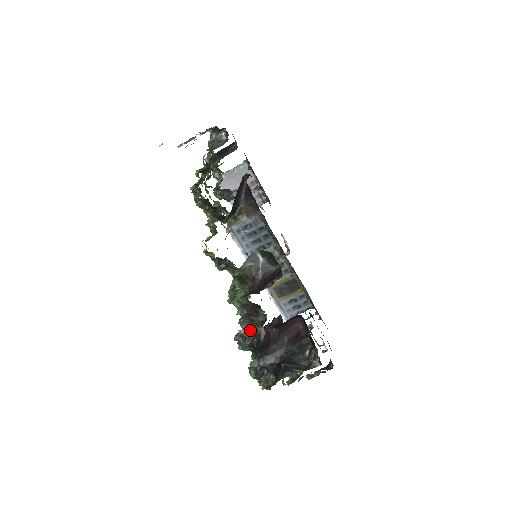
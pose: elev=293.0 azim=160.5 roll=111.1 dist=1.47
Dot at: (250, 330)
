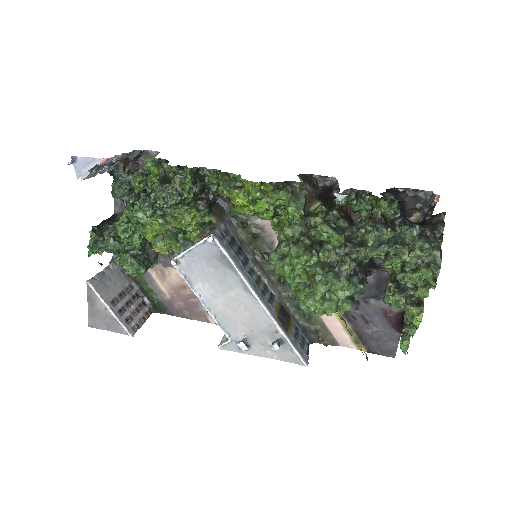
Dot at: (371, 224)
